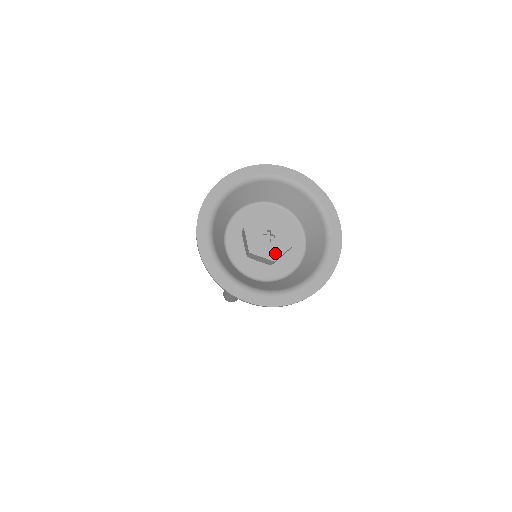
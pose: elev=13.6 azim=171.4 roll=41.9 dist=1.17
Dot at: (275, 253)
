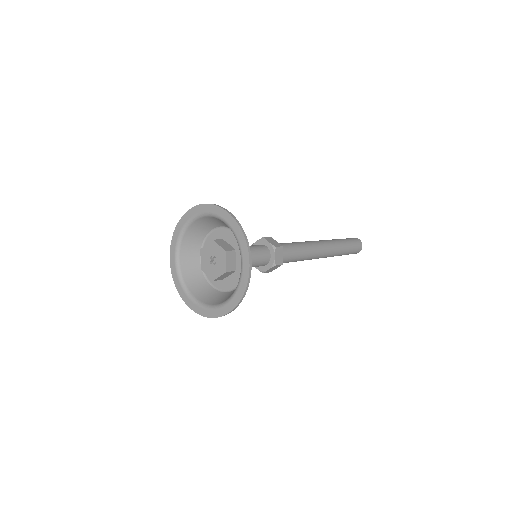
Dot at: (222, 267)
